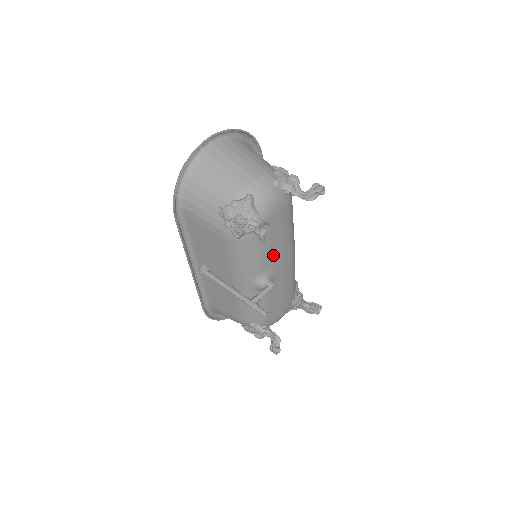
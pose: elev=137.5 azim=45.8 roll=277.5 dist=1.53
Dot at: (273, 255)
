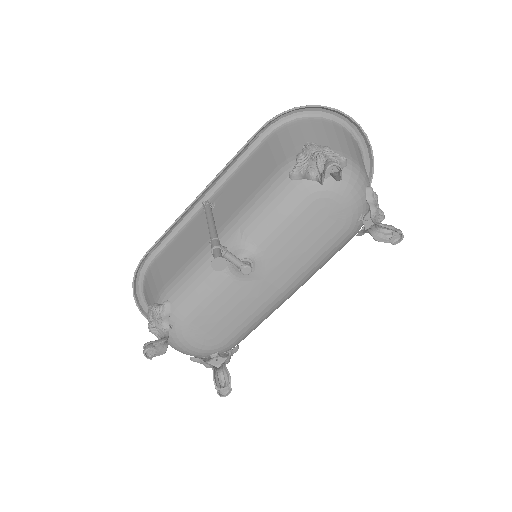
Dot at: (285, 247)
